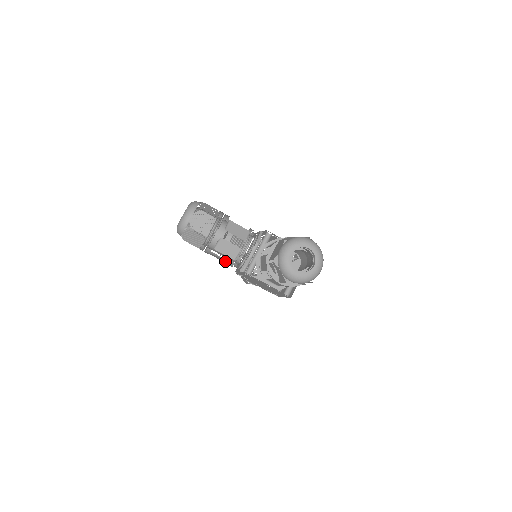
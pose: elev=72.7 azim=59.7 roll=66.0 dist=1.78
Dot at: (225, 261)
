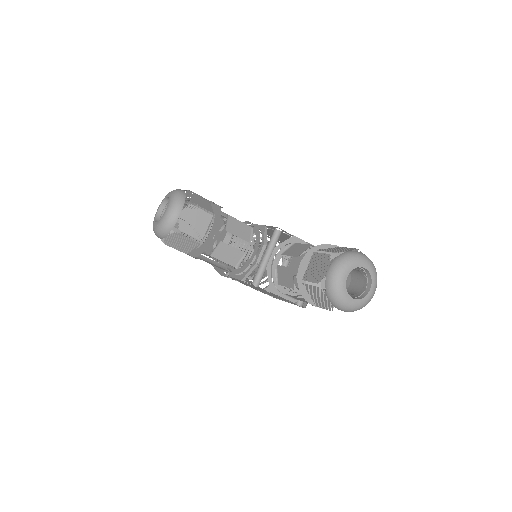
Dot at: (221, 268)
